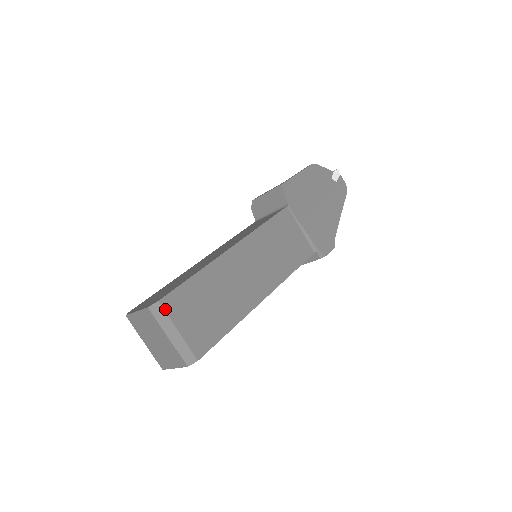
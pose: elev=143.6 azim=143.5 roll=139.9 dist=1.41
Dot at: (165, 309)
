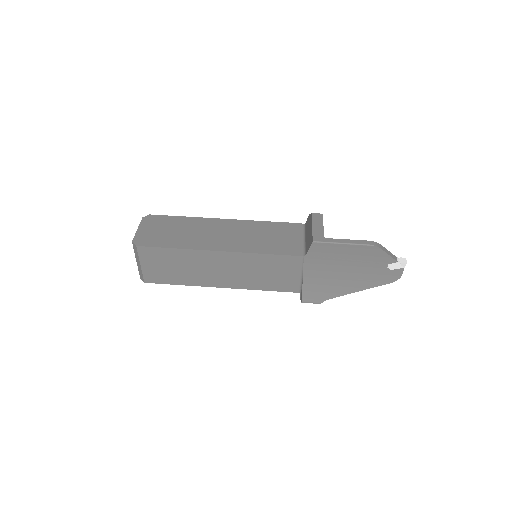
Dot at: (138, 252)
